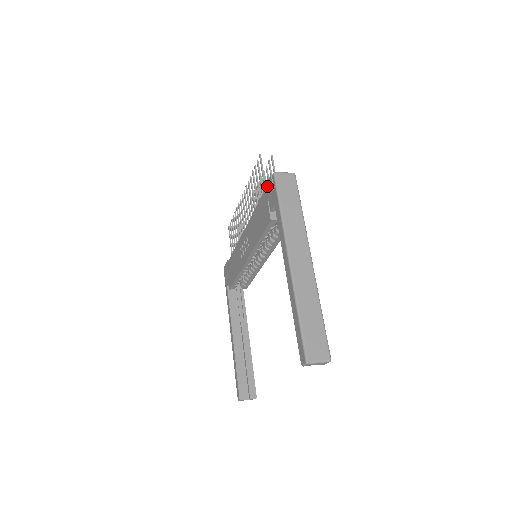
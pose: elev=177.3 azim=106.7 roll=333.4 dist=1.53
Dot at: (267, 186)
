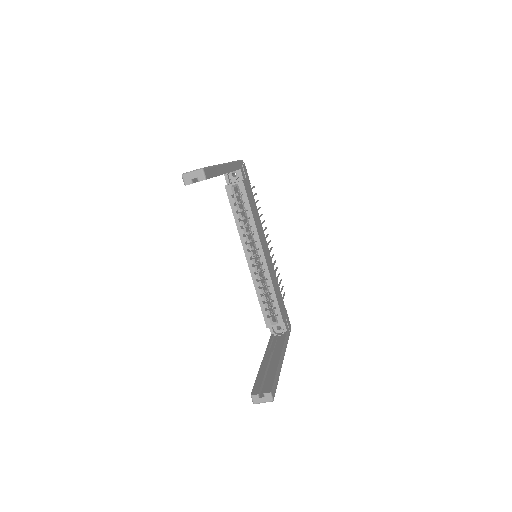
Dot at: occluded
